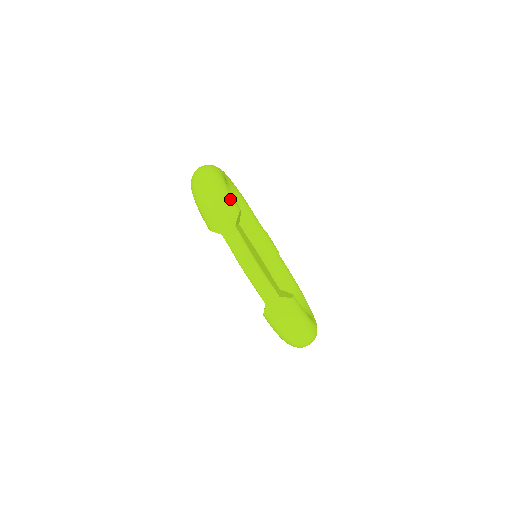
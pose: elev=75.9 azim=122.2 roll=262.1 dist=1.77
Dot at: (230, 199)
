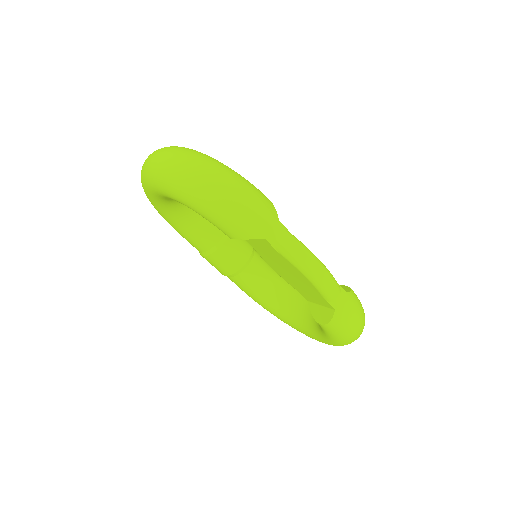
Dot at: (253, 185)
